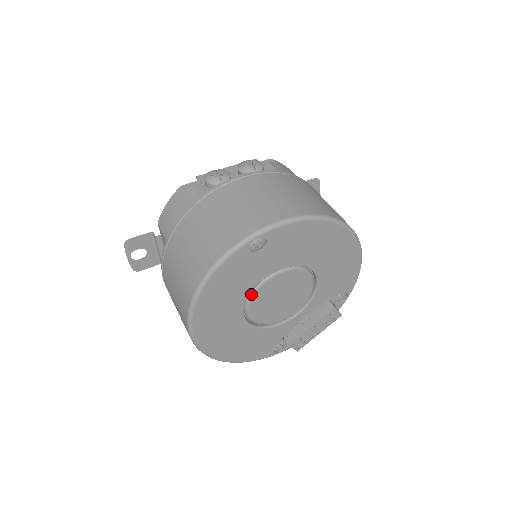
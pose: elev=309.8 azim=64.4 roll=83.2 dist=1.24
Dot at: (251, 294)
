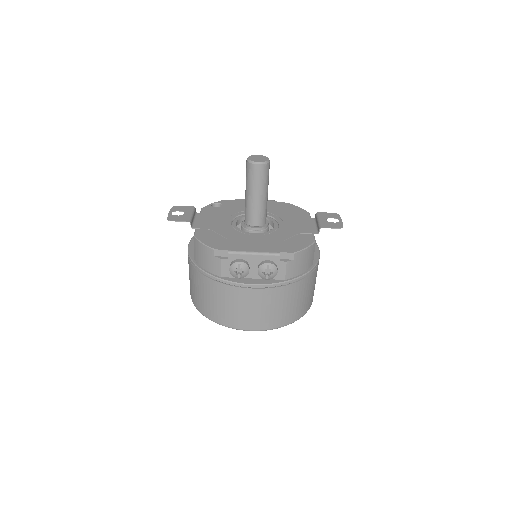
Dot at: occluded
